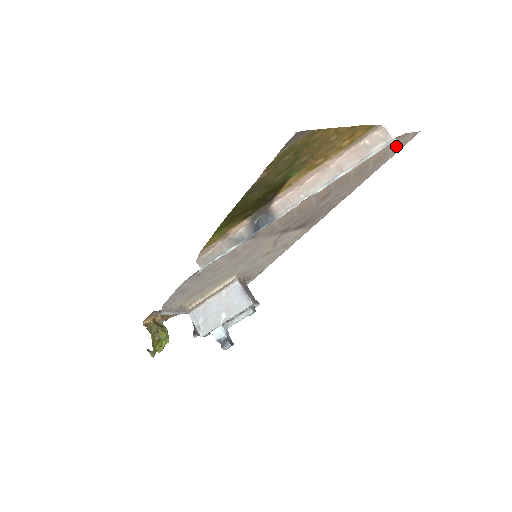
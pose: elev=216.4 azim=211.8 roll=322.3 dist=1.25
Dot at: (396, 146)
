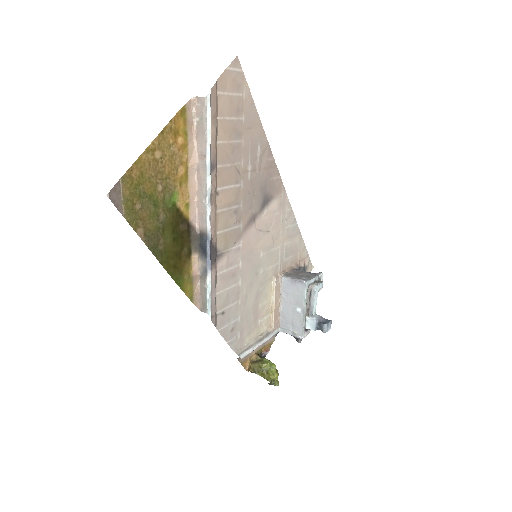
Dot at: (234, 87)
